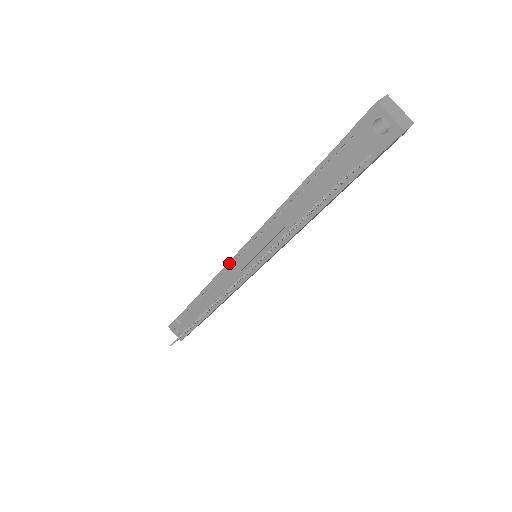
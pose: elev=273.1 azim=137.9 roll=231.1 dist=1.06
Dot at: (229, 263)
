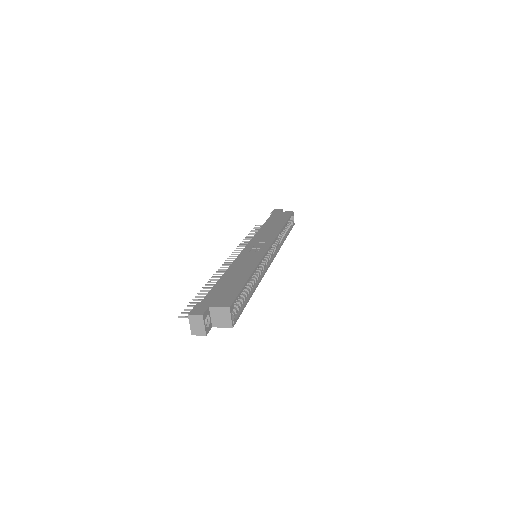
Dot at: (249, 243)
